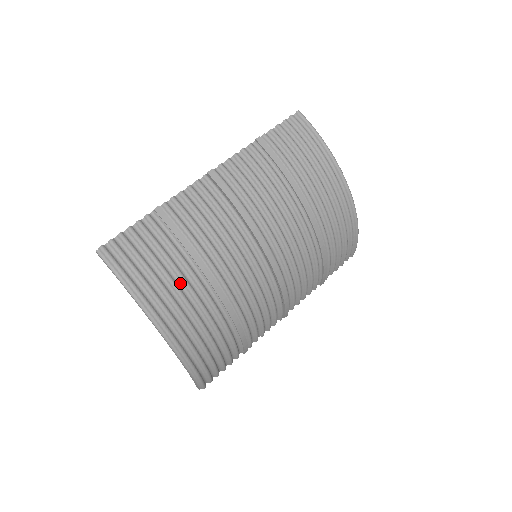
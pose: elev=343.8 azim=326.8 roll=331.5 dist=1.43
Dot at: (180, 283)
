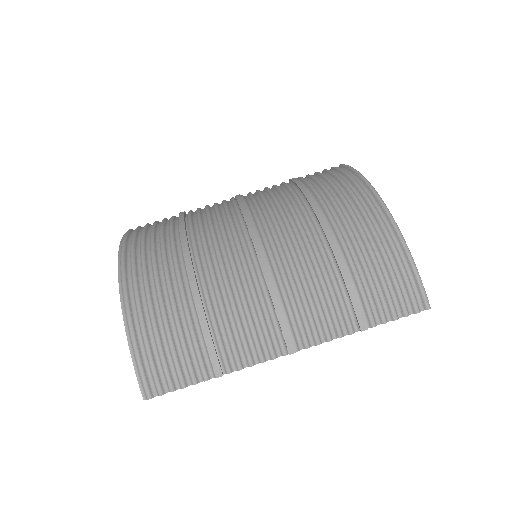
Dot at: (159, 243)
